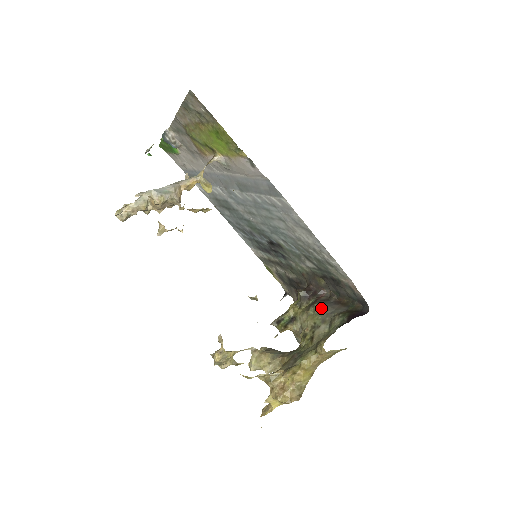
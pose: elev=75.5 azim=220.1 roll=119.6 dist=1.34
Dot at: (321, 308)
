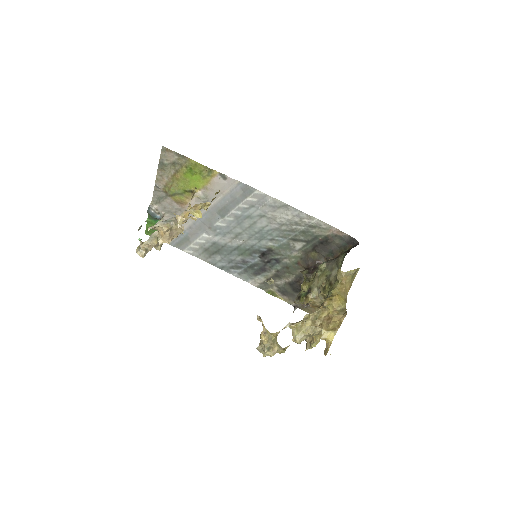
Dot at: (325, 265)
